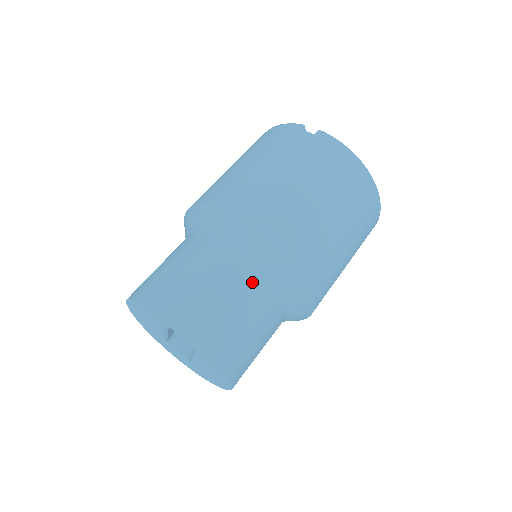
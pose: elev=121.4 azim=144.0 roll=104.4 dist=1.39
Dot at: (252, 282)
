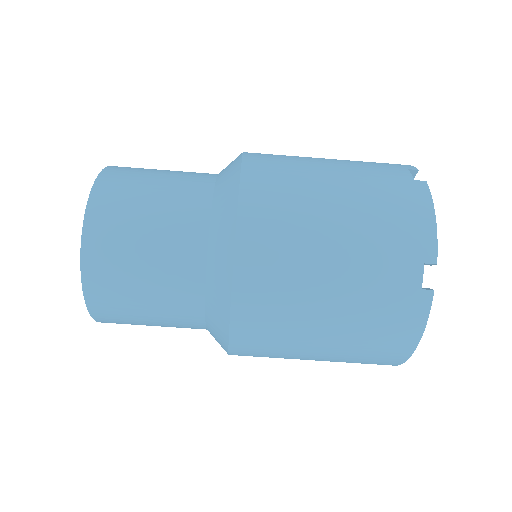
Dot at: (185, 313)
